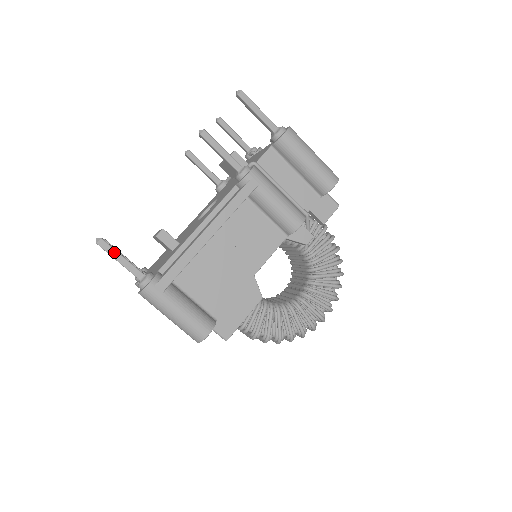
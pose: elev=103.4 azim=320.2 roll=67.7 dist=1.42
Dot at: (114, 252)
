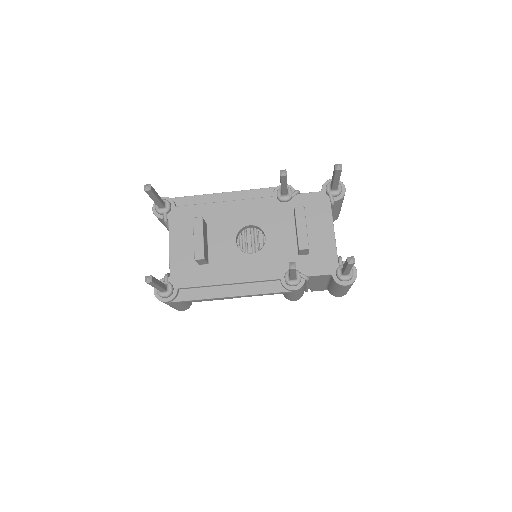
Dot at: (155, 286)
